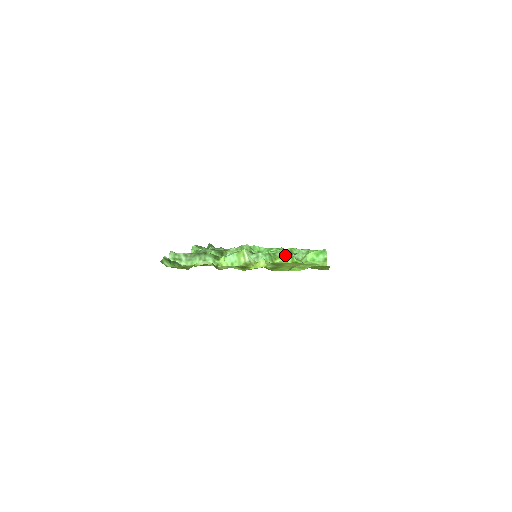
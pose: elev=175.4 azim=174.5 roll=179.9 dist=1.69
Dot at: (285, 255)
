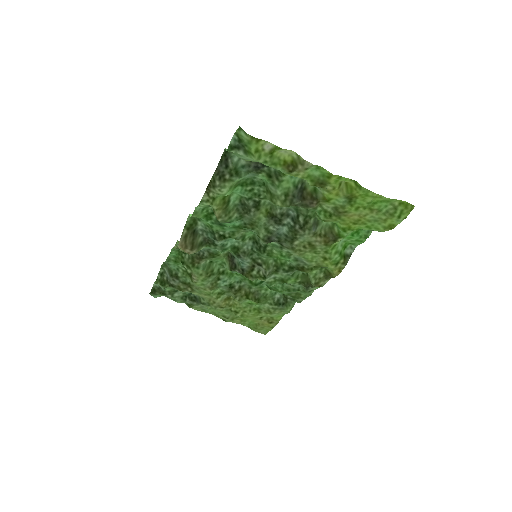
Dot at: occluded
